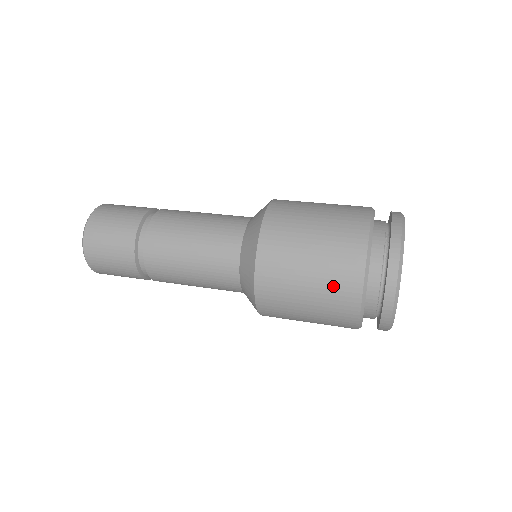
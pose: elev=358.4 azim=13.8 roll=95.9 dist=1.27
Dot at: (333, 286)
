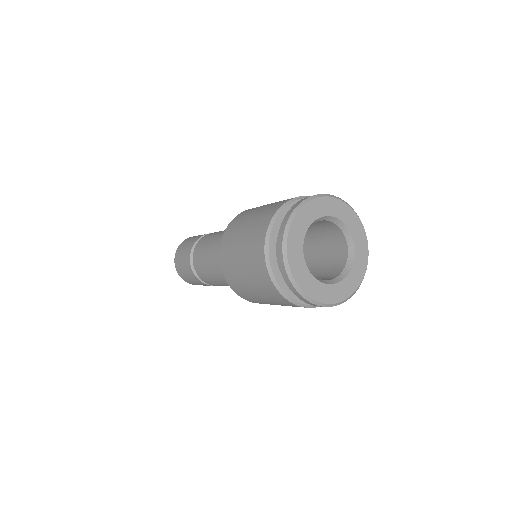
Dot at: (252, 242)
